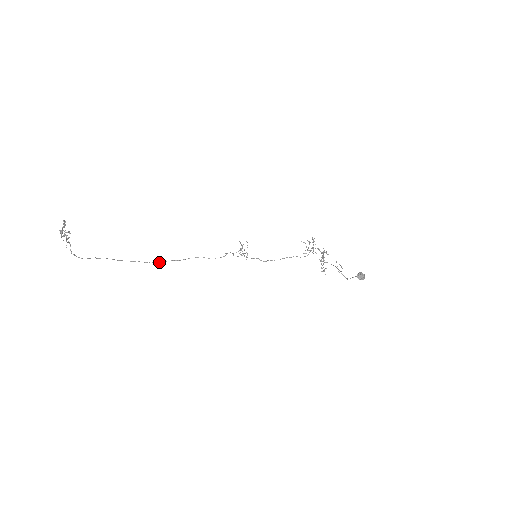
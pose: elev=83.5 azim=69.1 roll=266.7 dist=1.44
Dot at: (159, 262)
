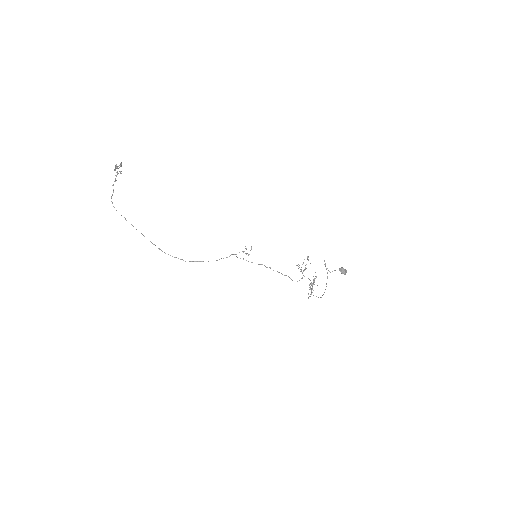
Dot at: (170, 255)
